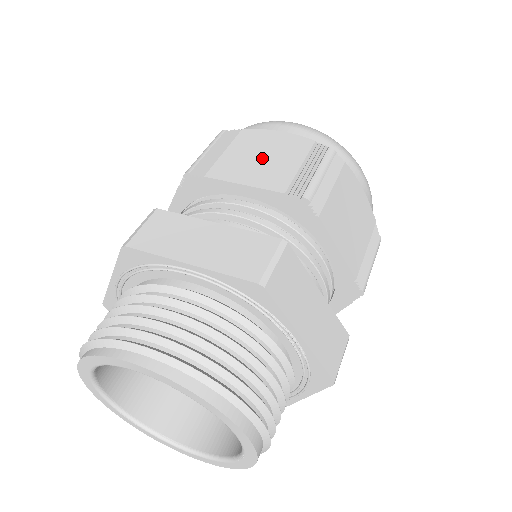
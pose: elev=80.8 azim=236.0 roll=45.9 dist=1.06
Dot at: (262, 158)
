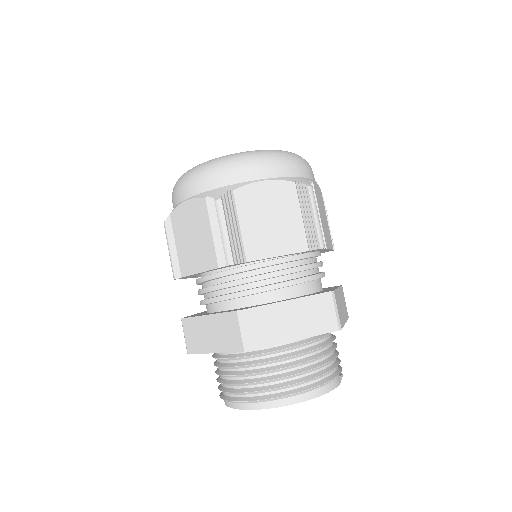
Dot at: (193, 240)
